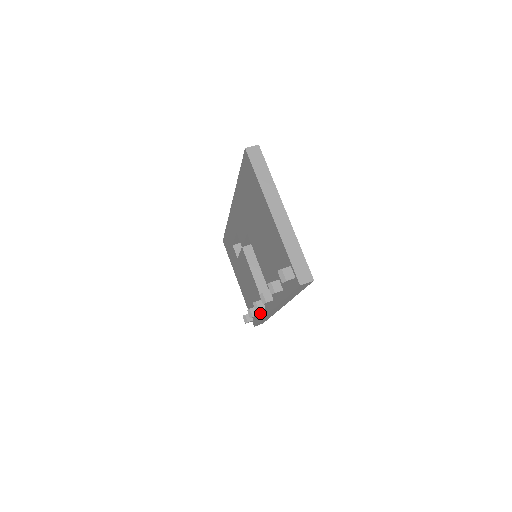
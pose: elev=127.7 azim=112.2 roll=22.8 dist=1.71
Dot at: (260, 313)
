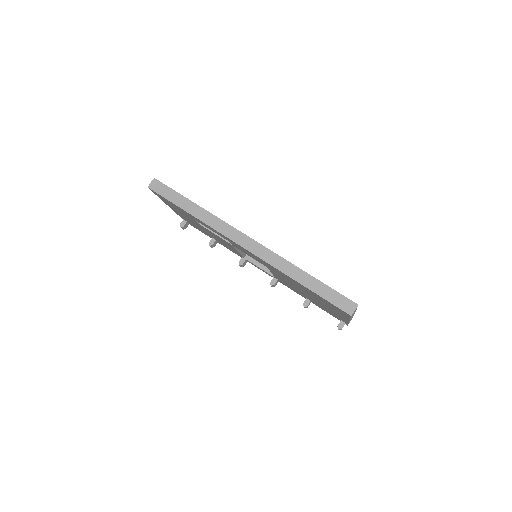
Dot at: occluded
